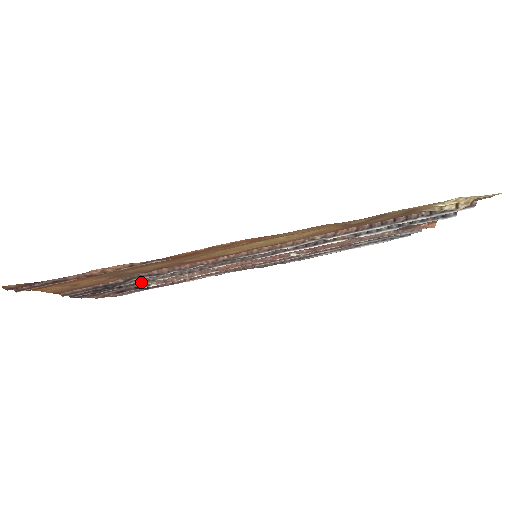
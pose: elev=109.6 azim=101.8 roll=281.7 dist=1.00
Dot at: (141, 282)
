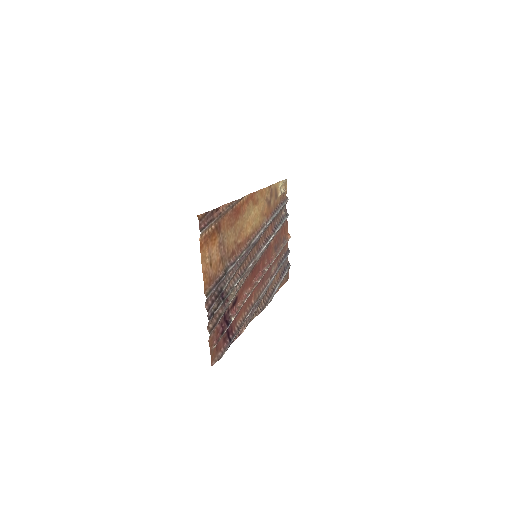
Dot at: (229, 291)
